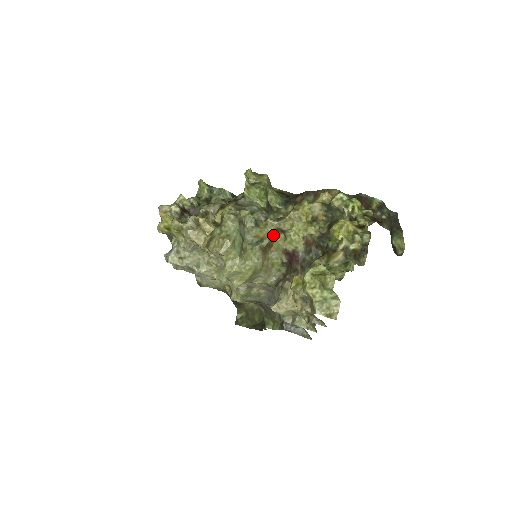
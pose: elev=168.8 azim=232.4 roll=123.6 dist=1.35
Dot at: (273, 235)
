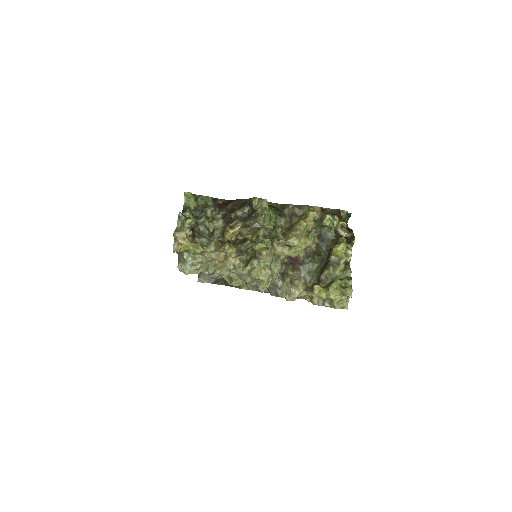
Dot at: (282, 249)
